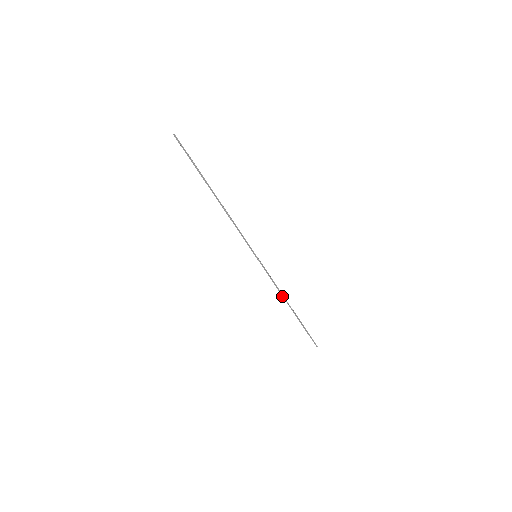
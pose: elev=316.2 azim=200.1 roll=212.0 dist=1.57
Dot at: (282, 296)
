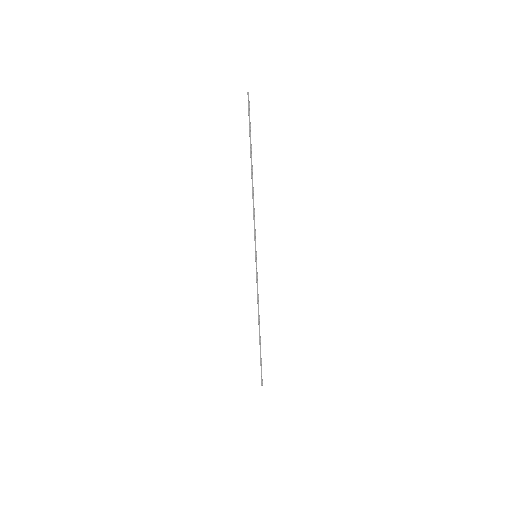
Dot at: (258, 312)
